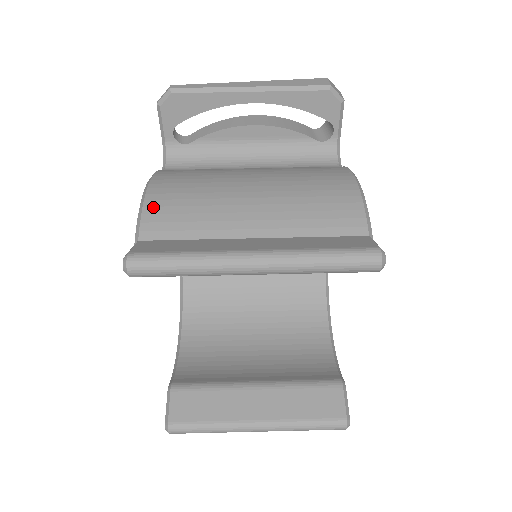
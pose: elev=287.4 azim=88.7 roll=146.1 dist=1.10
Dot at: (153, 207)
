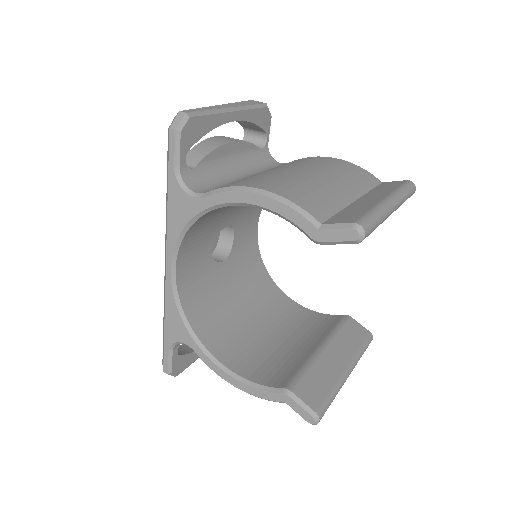
Dot at: (297, 200)
